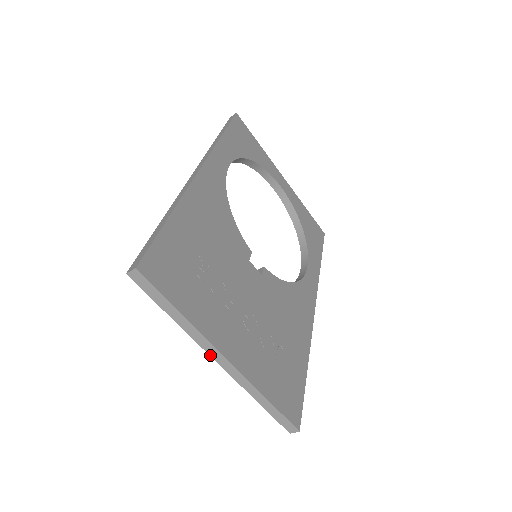
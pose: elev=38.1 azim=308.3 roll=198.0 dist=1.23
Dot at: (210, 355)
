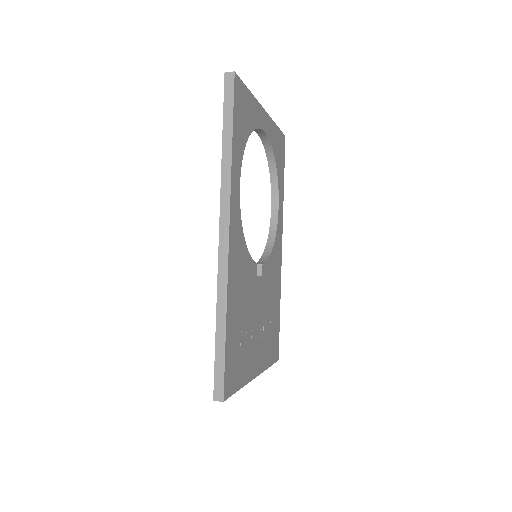
Dot at: occluded
